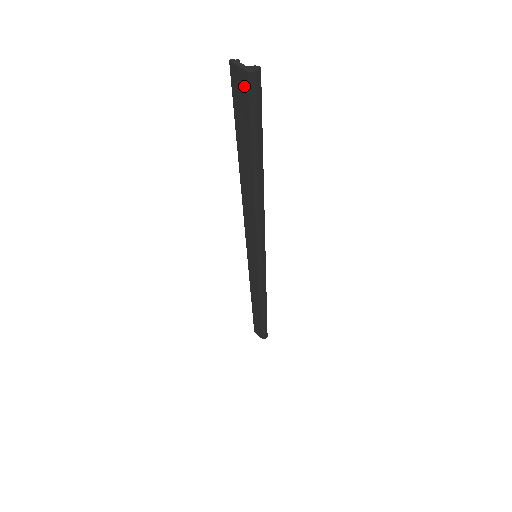
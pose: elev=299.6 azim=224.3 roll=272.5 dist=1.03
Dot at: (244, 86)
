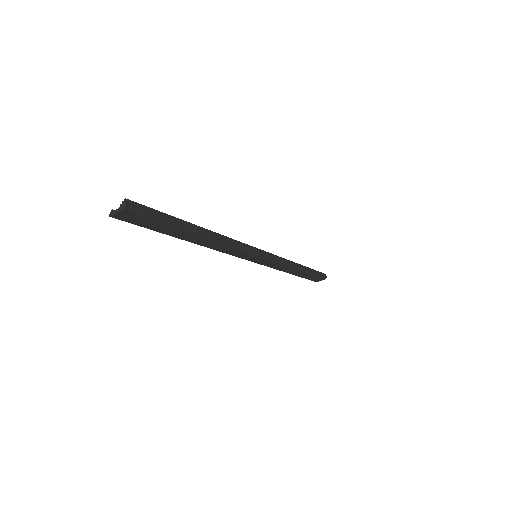
Dot at: (131, 215)
